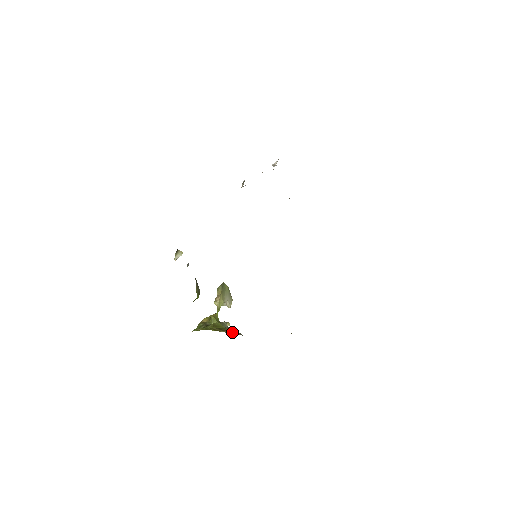
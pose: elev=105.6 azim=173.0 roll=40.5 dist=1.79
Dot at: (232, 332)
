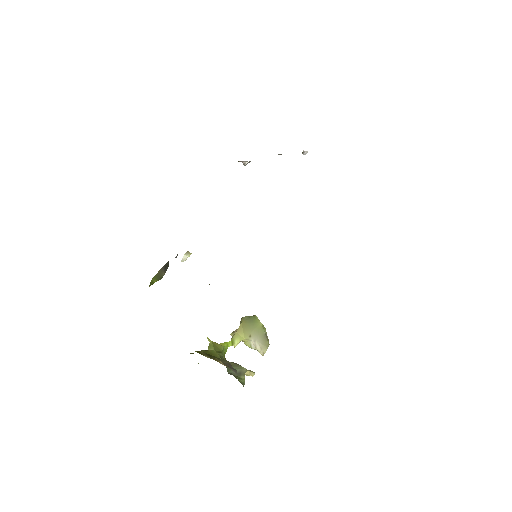
Dot at: (218, 360)
